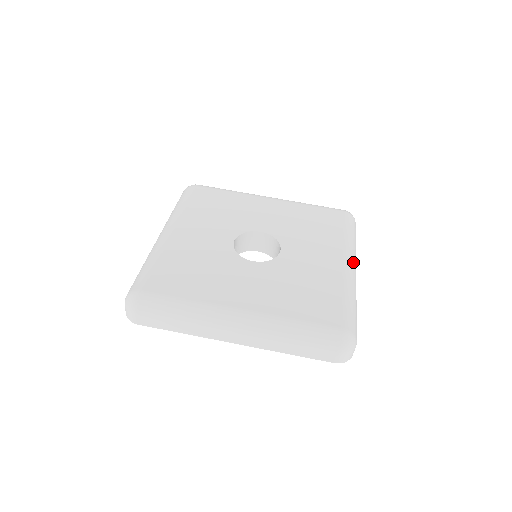
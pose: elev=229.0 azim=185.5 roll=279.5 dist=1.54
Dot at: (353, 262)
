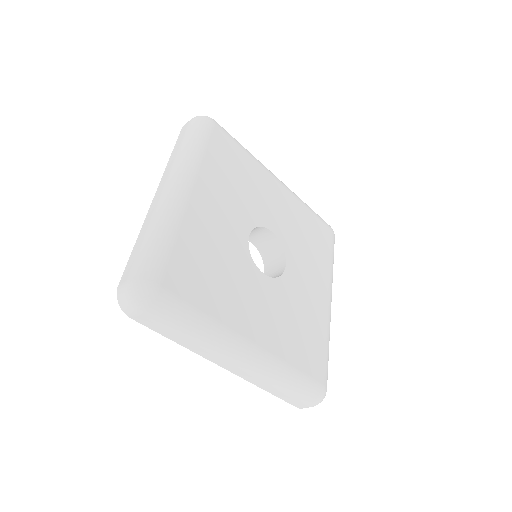
Dot at: occluded
